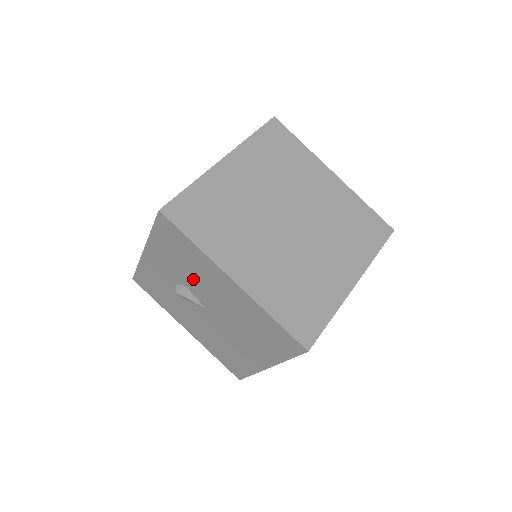
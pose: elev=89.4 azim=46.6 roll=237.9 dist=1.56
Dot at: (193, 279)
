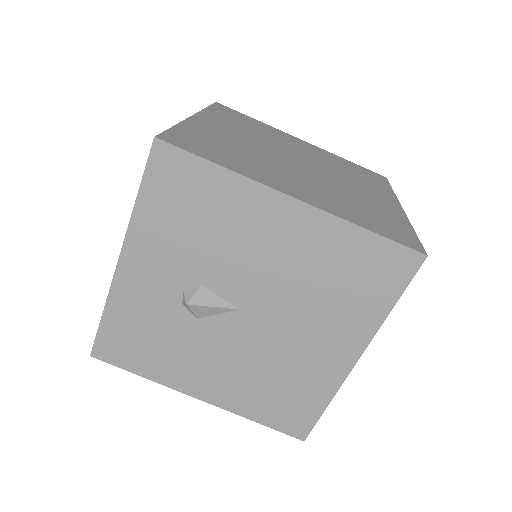
Dot at: (216, 255)
